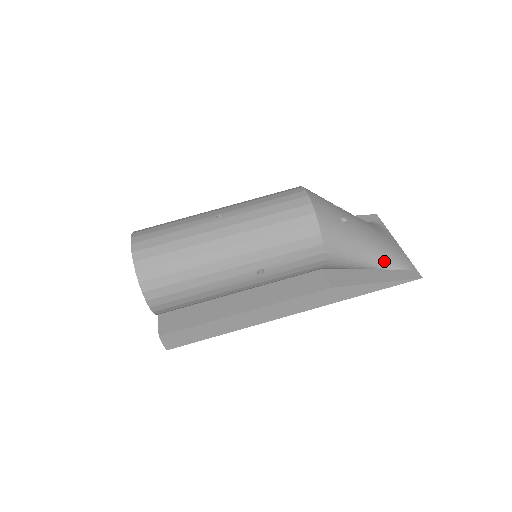
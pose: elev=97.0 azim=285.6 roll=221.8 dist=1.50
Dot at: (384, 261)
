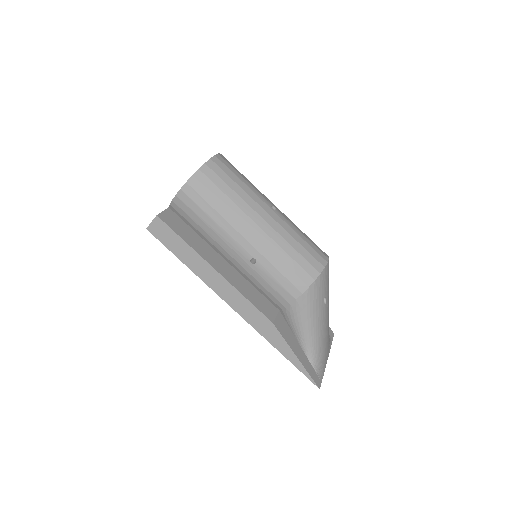
Dot at: (313, 352)
